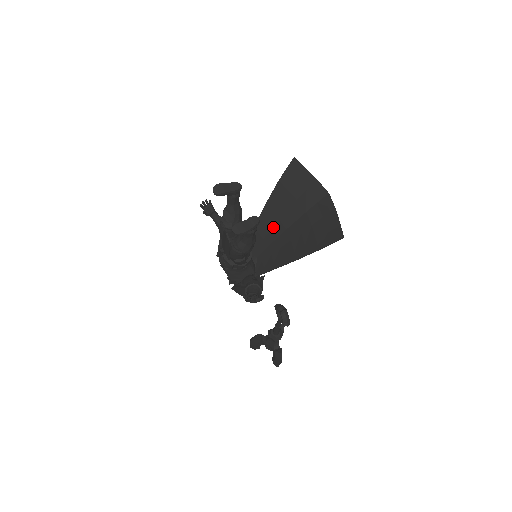
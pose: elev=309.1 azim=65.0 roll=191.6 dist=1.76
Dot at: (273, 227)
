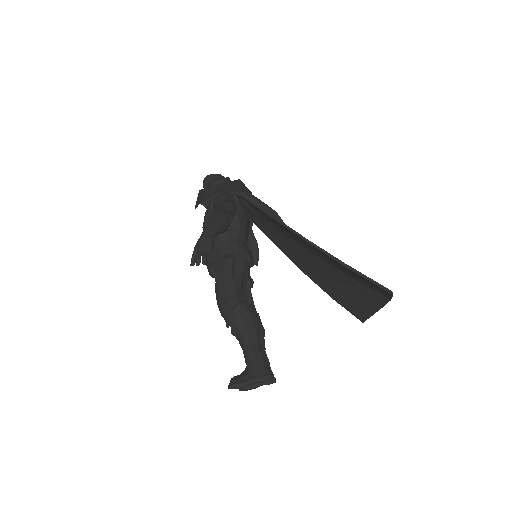
Dot at: (298, 240)
